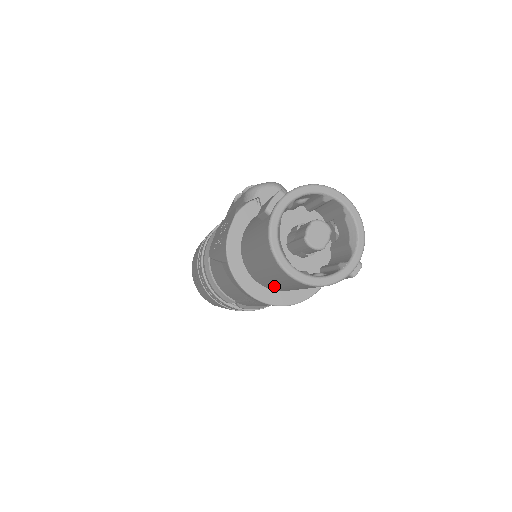
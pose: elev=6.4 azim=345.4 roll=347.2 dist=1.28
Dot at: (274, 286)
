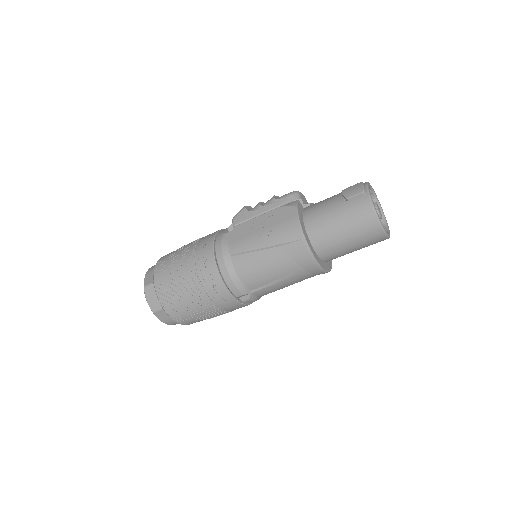
Dot at: (337, 252)
